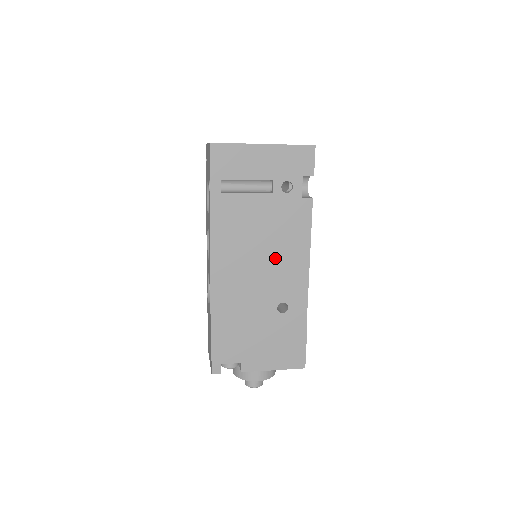
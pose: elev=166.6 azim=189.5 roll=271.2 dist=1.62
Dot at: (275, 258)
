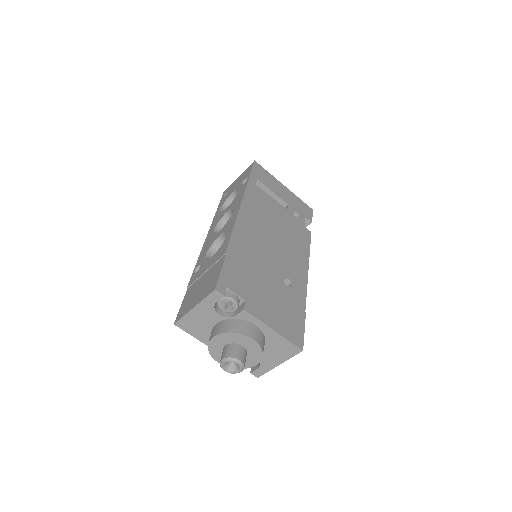
Dot at: (285, 245)
